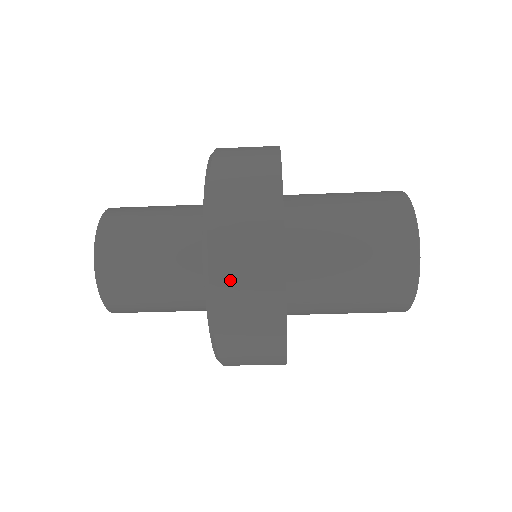
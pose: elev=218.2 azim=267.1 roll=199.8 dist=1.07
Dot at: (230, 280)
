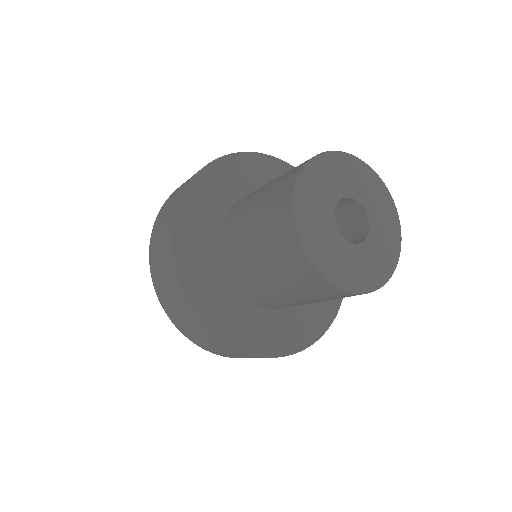
Dot at: (159, 283)
